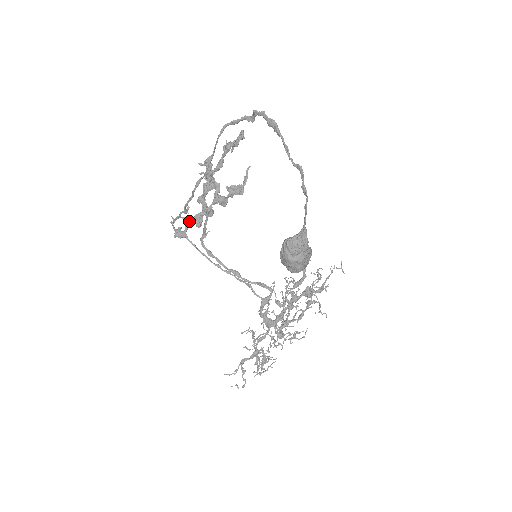
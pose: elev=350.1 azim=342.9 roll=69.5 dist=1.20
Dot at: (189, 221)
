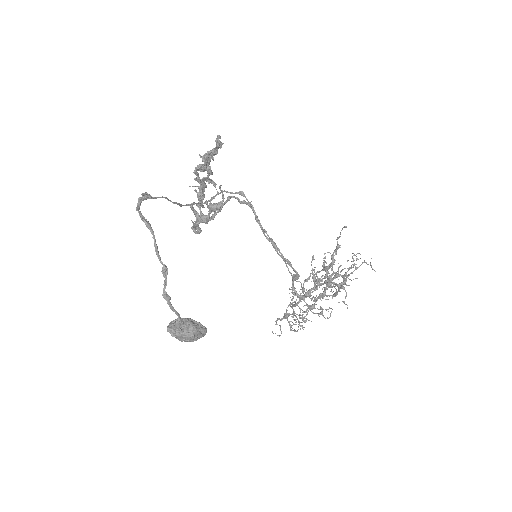
Dot at: (193, 226)
